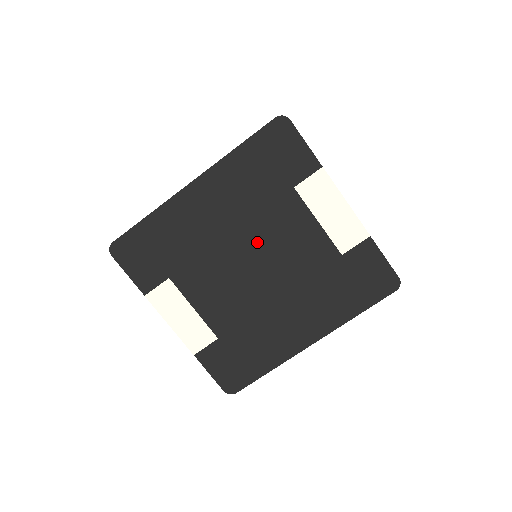
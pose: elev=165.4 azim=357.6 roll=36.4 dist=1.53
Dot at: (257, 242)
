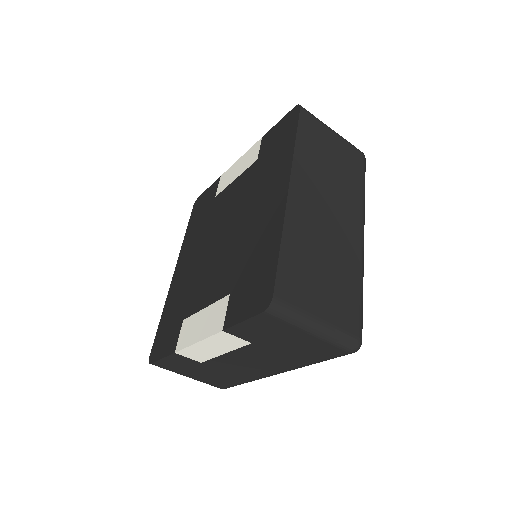
Dot at: (215, 231)
